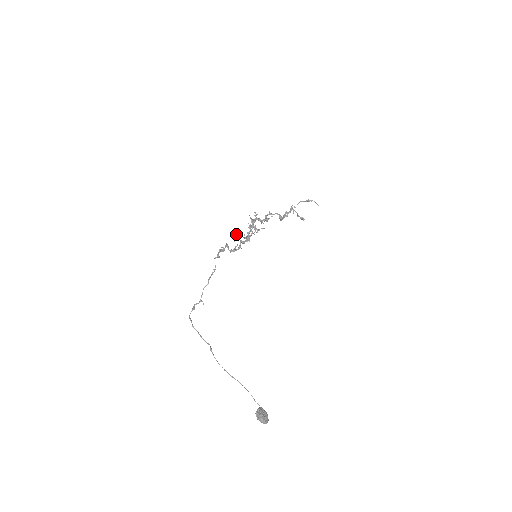
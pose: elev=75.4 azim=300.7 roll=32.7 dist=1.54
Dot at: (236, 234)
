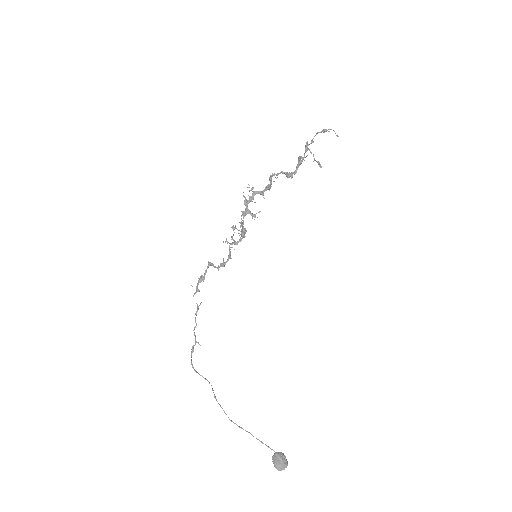
Dot at: (231, 227)
